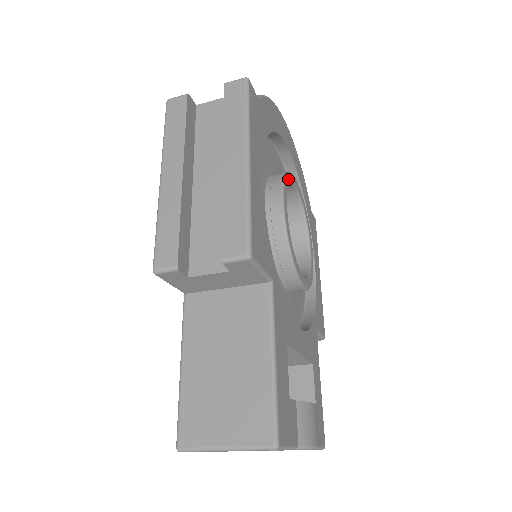
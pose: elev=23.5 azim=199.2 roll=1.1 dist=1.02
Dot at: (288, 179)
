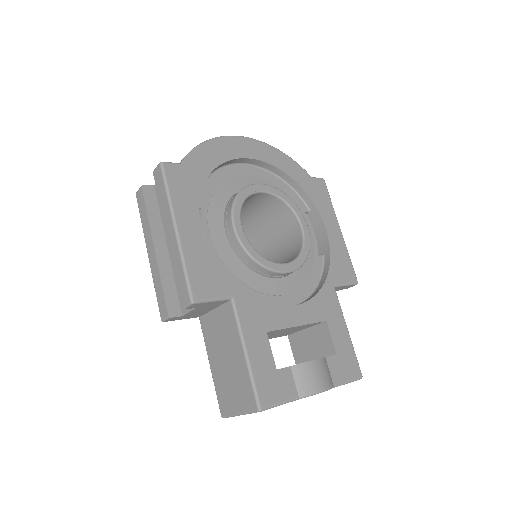
Dot at: (241, 198)
